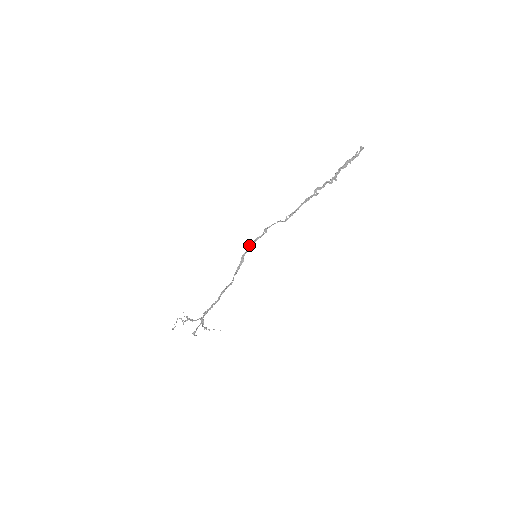
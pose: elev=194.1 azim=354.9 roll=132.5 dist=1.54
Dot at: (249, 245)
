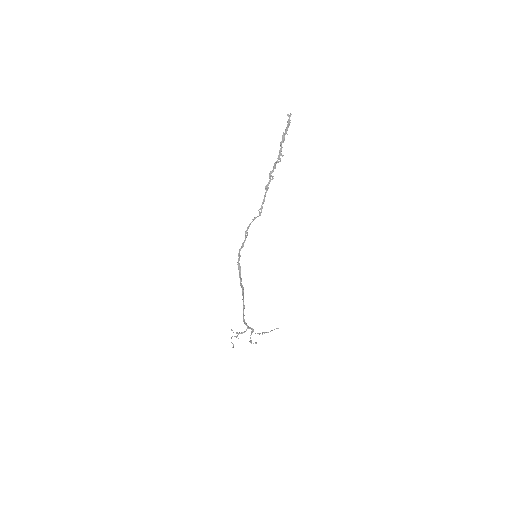
Dot at: occluded
